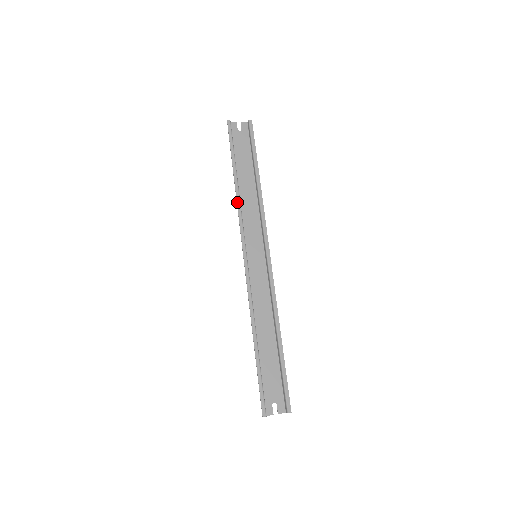
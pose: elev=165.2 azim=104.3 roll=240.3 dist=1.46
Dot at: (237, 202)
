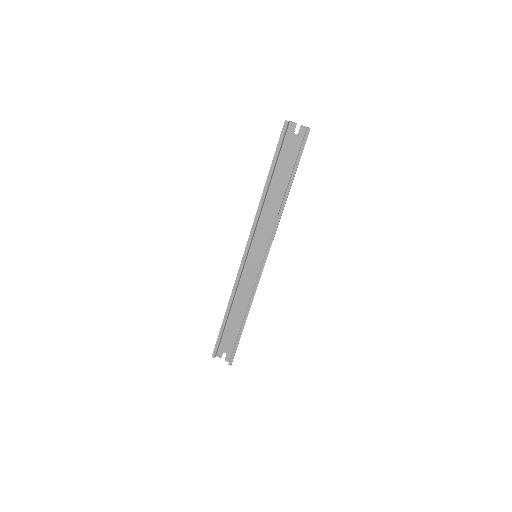
Dot at: (258, 206)
